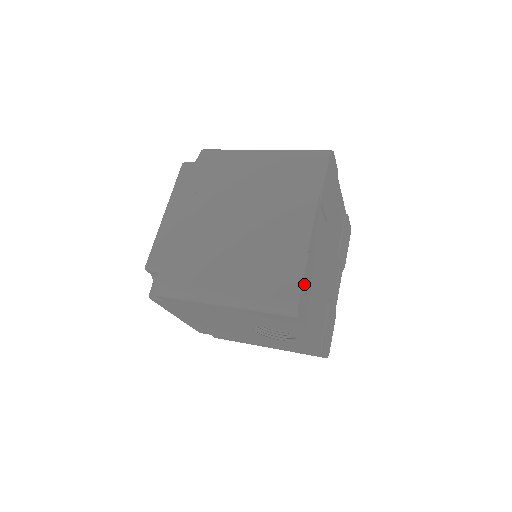
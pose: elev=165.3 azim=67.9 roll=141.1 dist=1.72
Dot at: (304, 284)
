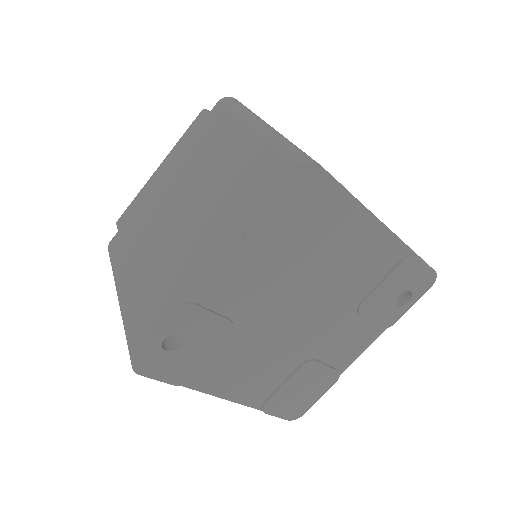
Dot at: (159, 340)
